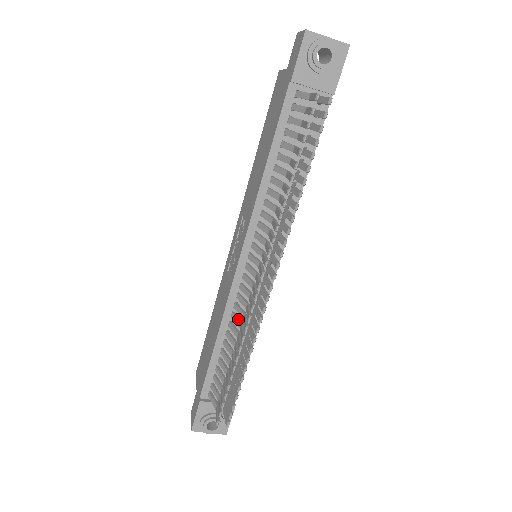
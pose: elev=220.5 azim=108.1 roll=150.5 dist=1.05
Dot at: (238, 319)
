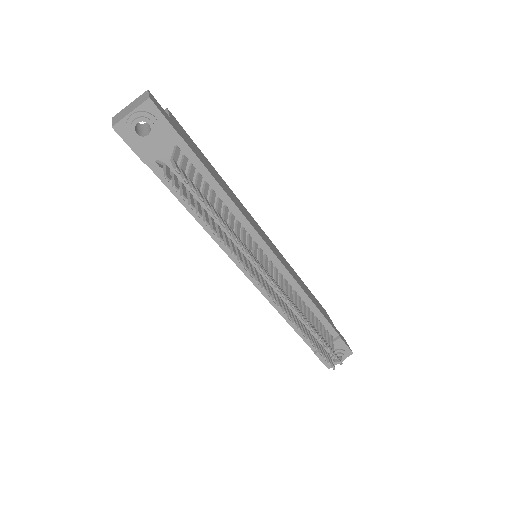
Dot at: occluded
